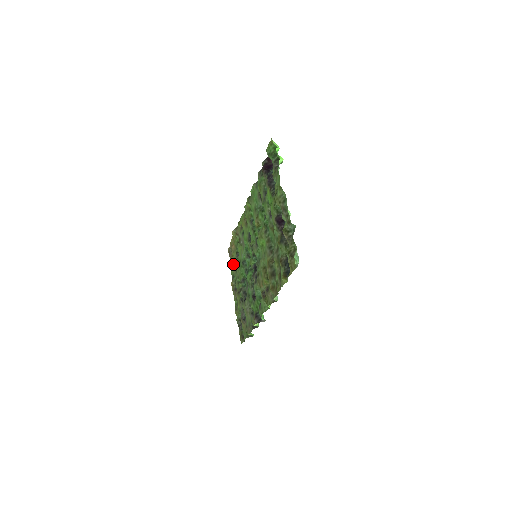
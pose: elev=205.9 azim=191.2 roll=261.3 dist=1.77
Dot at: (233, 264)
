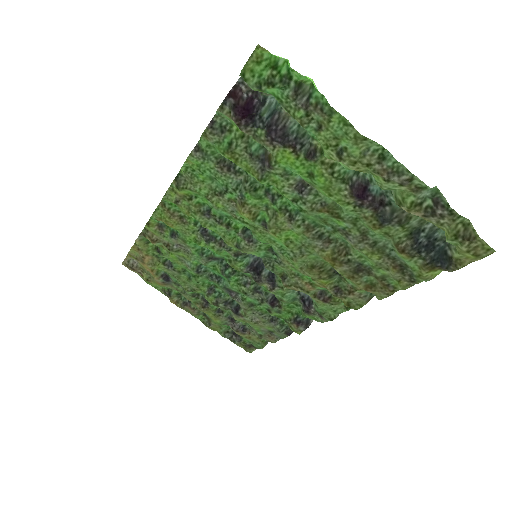
Dot at: (161, 279)
